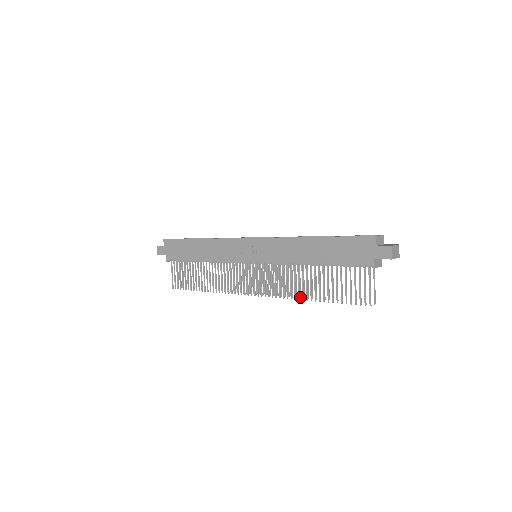
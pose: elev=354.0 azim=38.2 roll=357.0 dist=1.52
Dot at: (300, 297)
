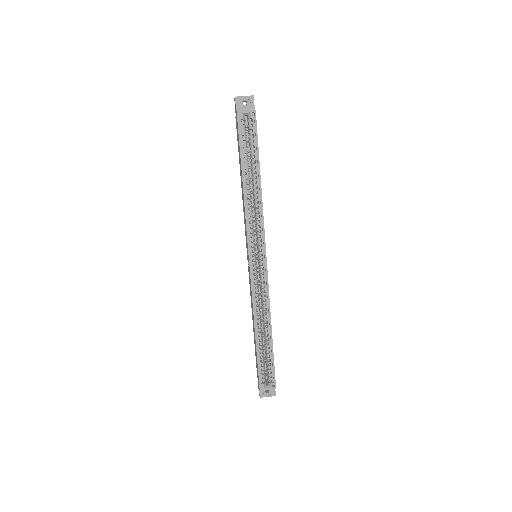
Dot at: occluded
